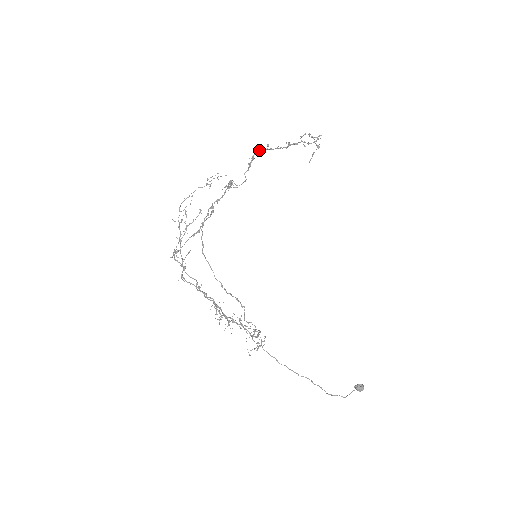
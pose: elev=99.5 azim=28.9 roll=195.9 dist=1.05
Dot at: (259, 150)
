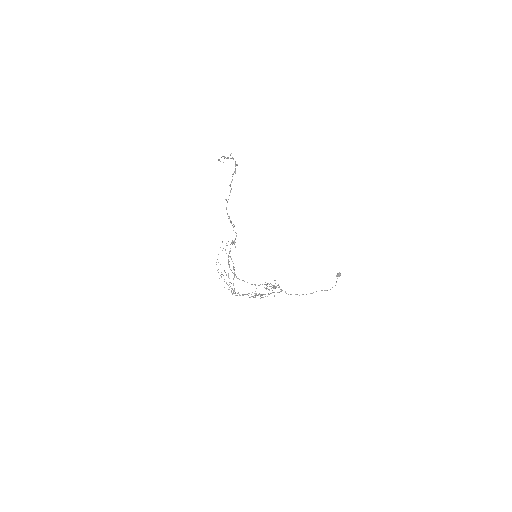
Dot at: (226, 209)
